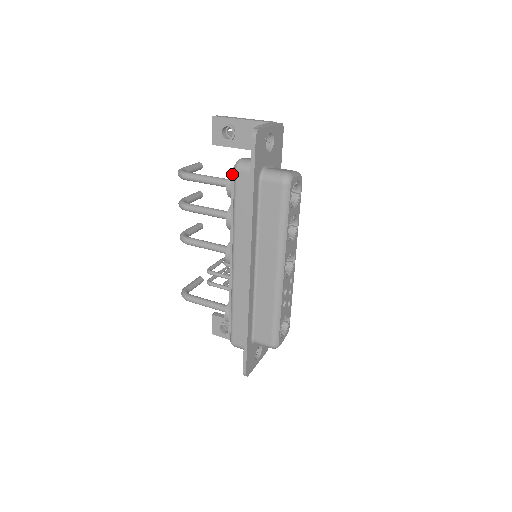
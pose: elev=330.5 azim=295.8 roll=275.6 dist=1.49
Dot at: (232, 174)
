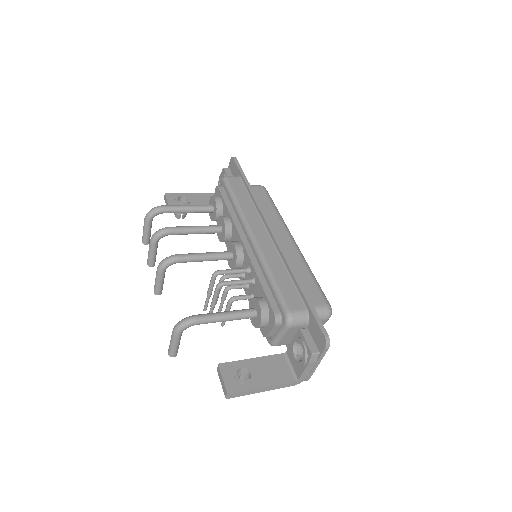
Dot at: (219, 187)
